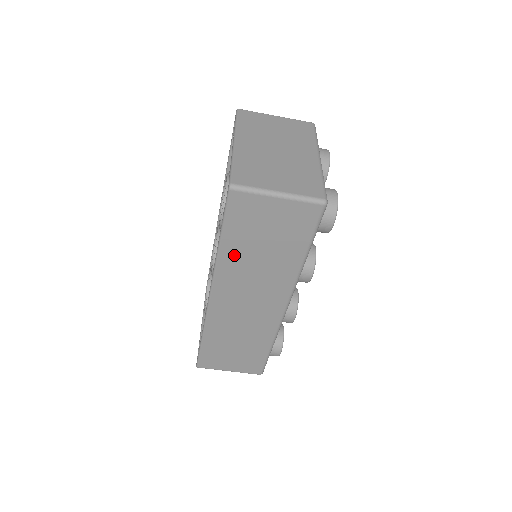
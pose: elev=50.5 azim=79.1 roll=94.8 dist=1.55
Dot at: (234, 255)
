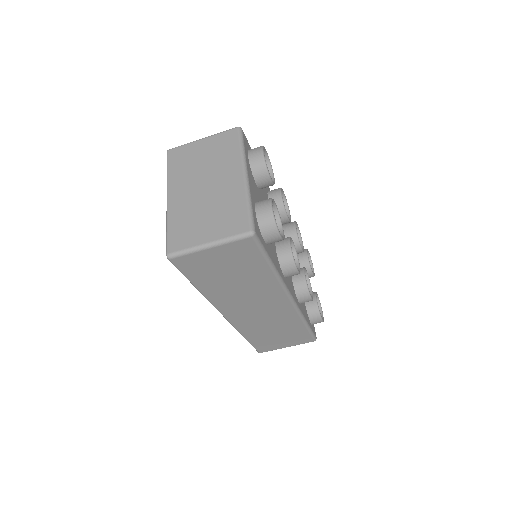
Dot at: (215, 290)
